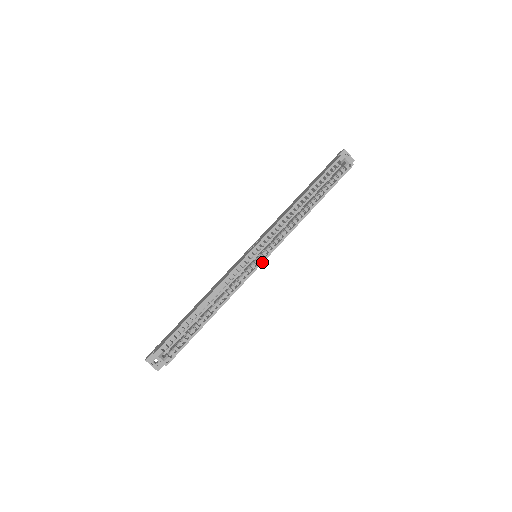
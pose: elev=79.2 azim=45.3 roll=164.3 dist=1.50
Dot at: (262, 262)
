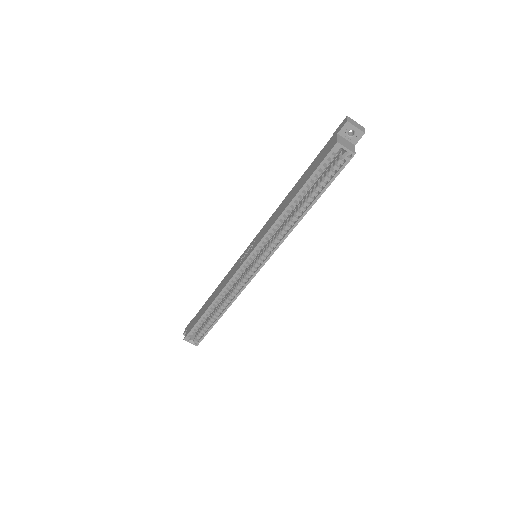
Dot at: (259, 270)
